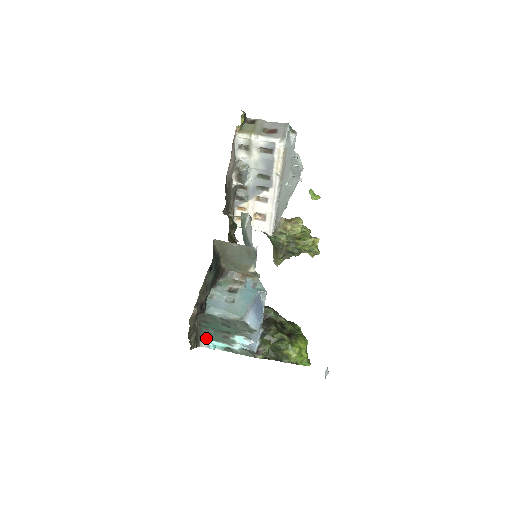
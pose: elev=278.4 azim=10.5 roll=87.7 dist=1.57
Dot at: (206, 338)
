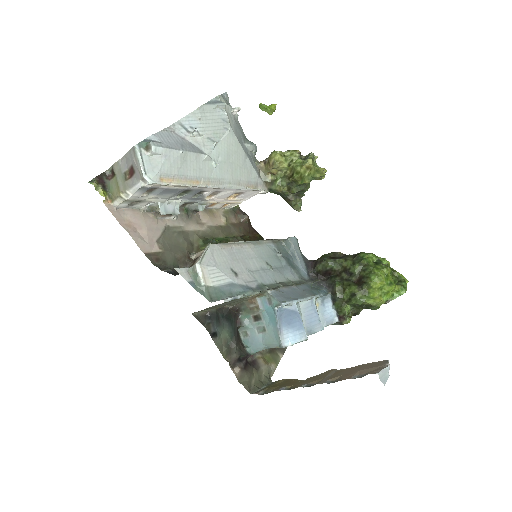
Dot at: occluded
